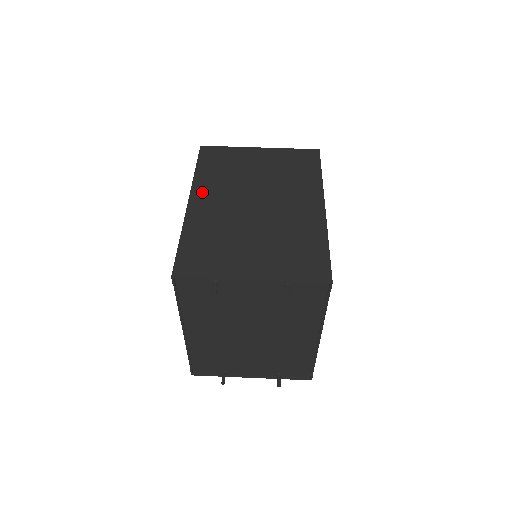
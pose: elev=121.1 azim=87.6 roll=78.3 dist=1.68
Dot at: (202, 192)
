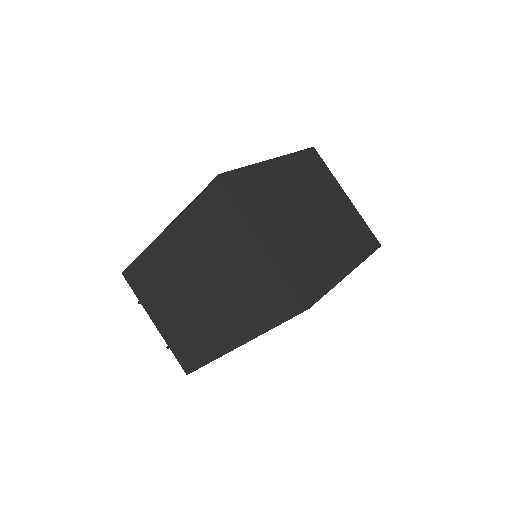
Dot at: (177, 234)
